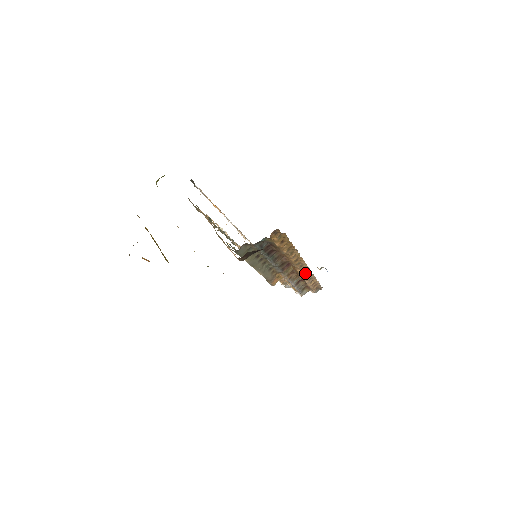
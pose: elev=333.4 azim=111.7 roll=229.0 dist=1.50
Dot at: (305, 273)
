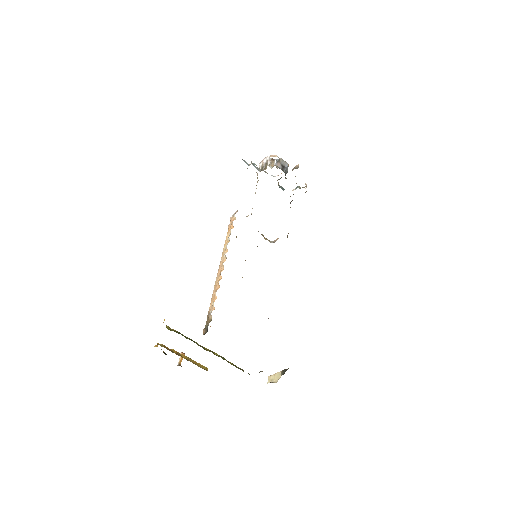
Dot at: occluded
